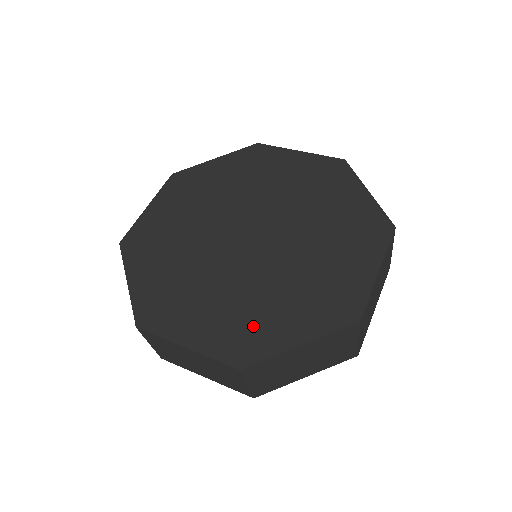
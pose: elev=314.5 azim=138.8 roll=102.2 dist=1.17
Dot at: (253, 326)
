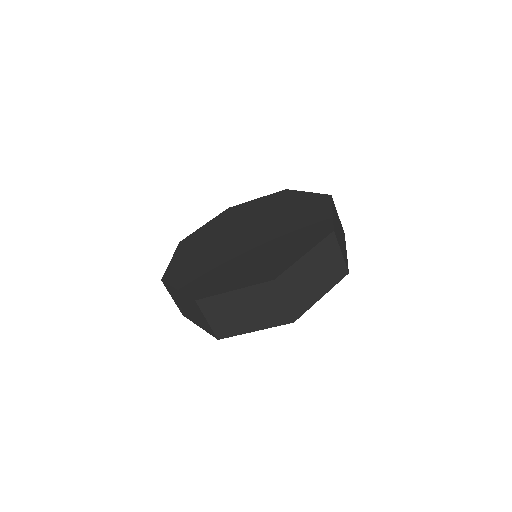
Dot at: (216, 280)
